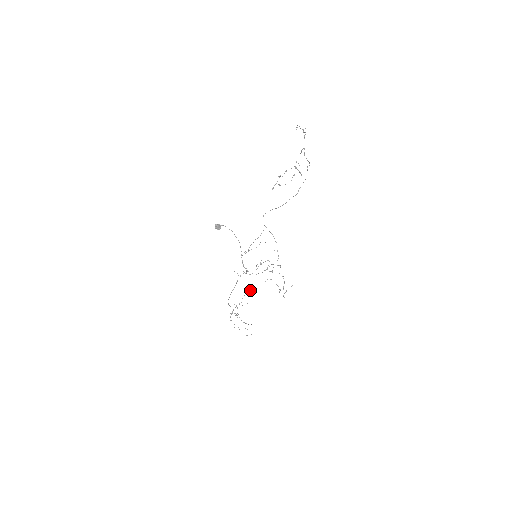
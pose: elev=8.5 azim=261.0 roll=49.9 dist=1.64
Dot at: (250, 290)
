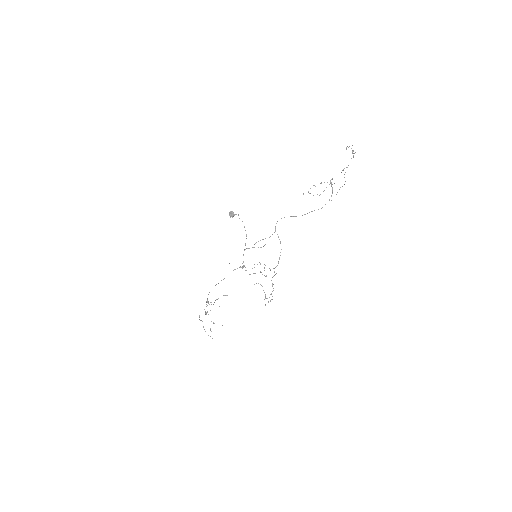
Dot at: (226, 295)
